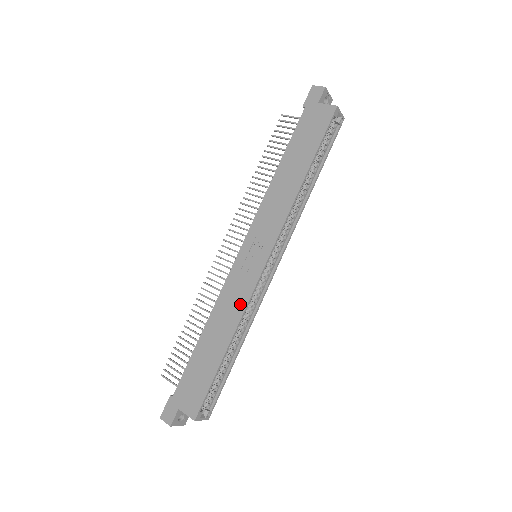
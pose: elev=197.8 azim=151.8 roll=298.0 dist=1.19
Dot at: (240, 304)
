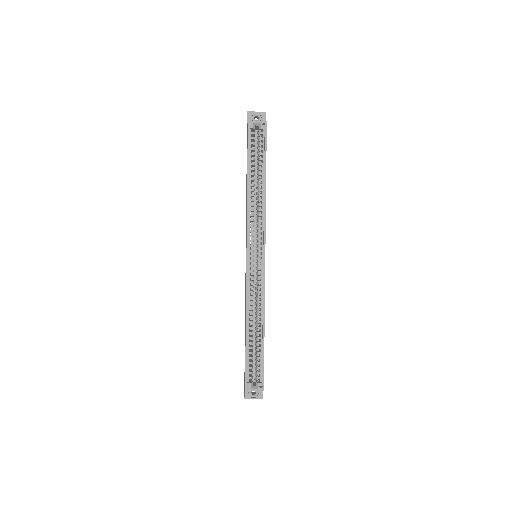
Dot at: occluded
